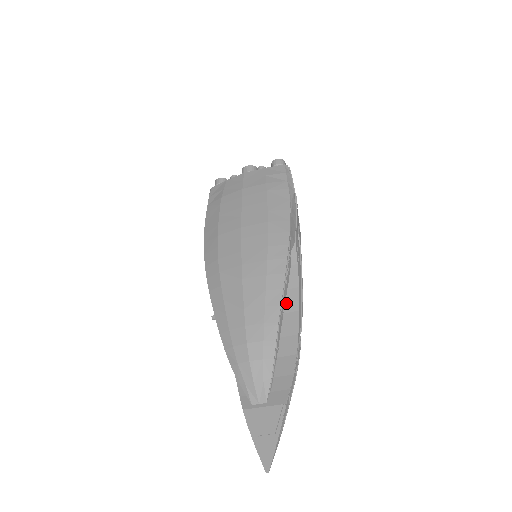
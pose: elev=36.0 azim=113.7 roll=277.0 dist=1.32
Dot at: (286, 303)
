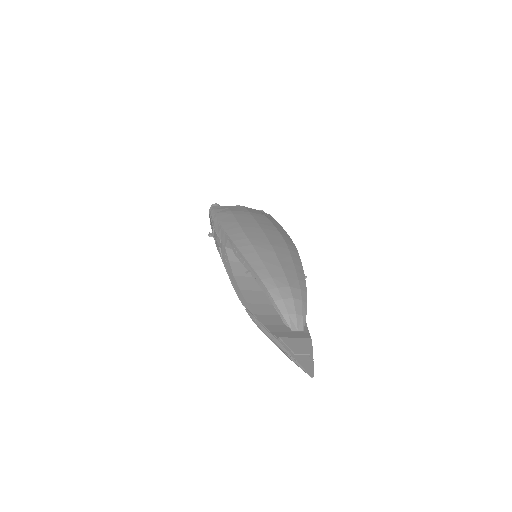
Dot at: occluded
